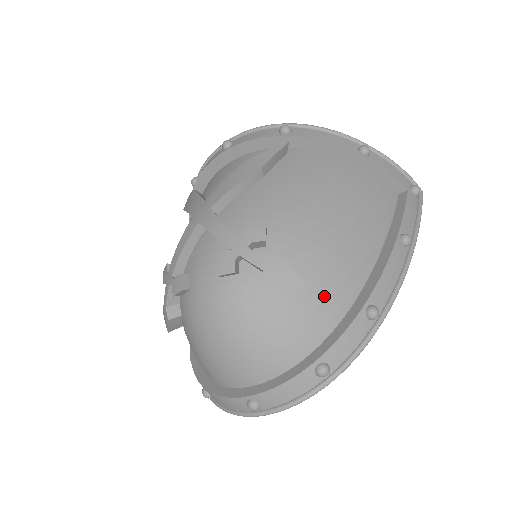
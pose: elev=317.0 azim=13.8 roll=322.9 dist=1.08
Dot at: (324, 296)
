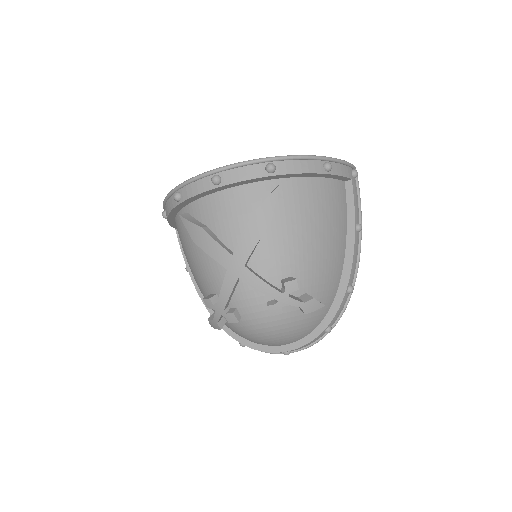
Dot at: (327, 295)
